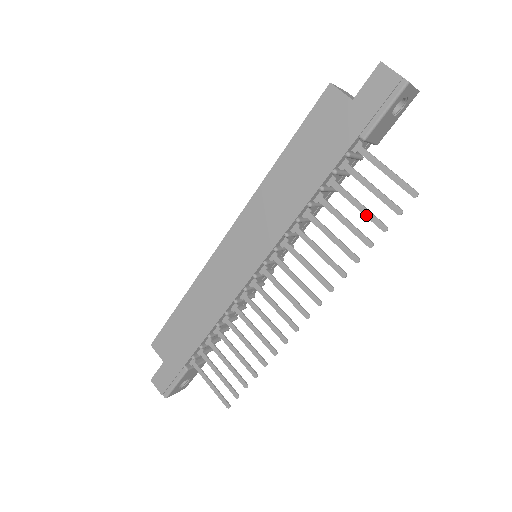
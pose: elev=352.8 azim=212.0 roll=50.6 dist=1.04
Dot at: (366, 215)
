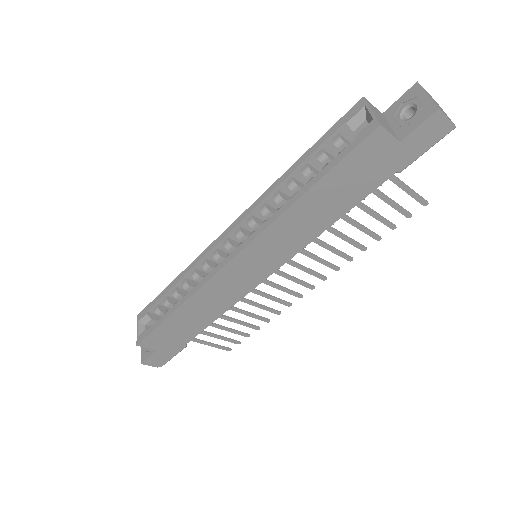
Dot at: (381, 221)
